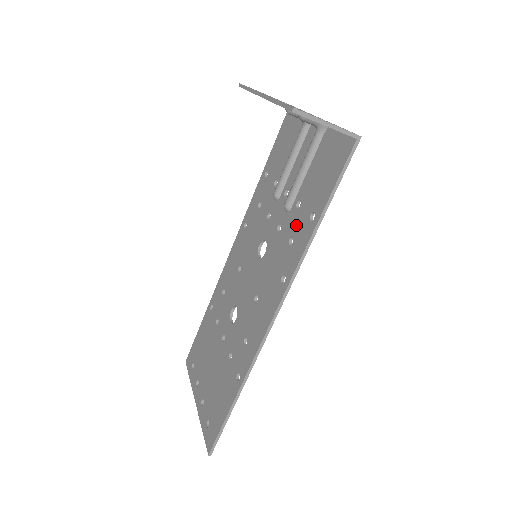
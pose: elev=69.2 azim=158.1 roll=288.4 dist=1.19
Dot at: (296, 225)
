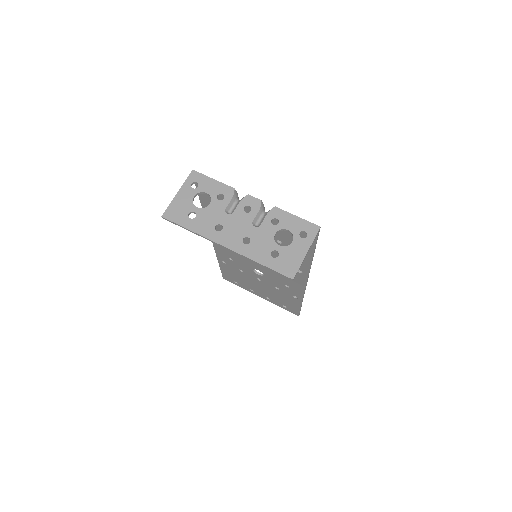
Dot at: occluded
